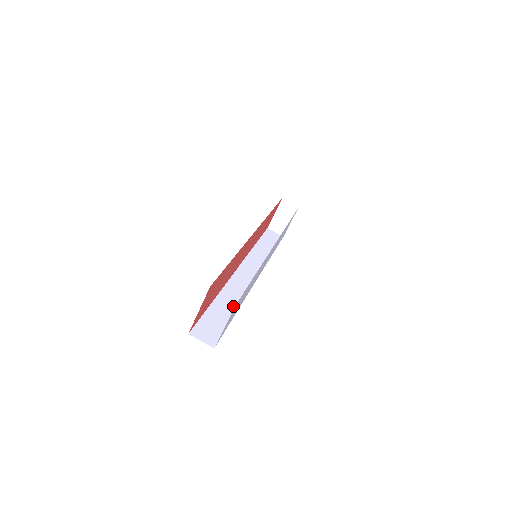
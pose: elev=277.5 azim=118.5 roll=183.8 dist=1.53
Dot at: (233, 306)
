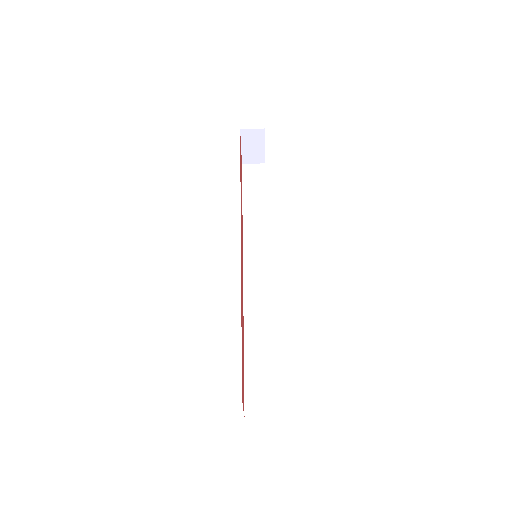
Dot at: (265, 336)
